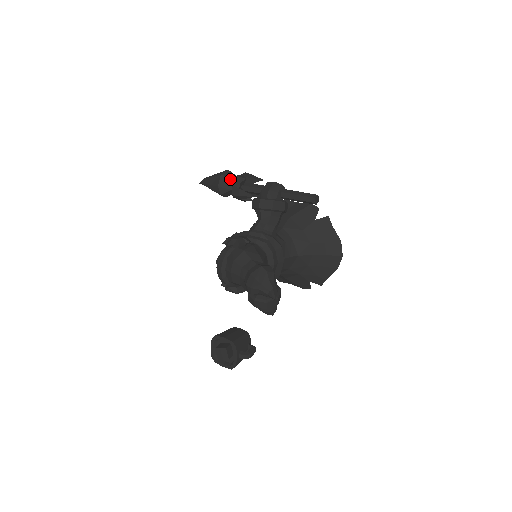
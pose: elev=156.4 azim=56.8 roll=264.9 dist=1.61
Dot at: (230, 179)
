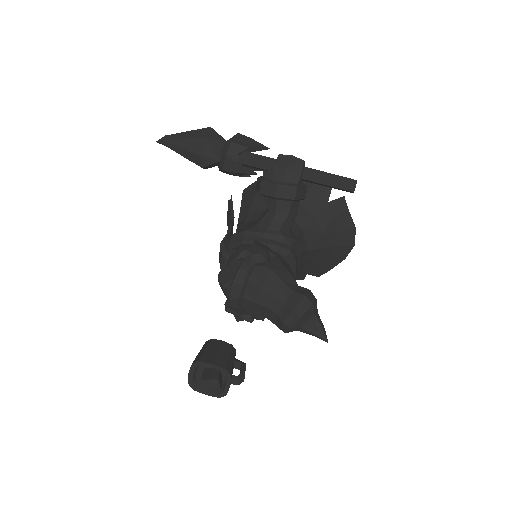
Dot at: (218, 144)
